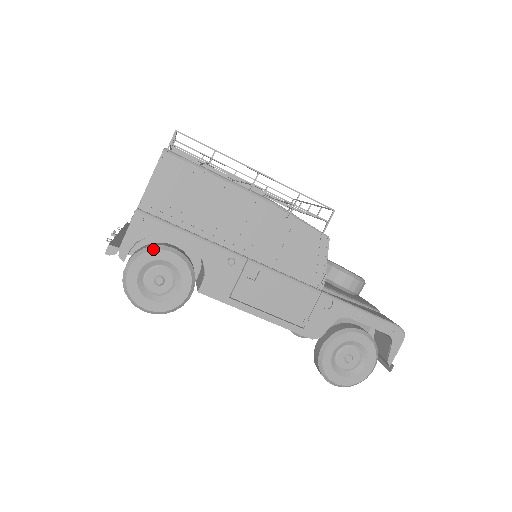
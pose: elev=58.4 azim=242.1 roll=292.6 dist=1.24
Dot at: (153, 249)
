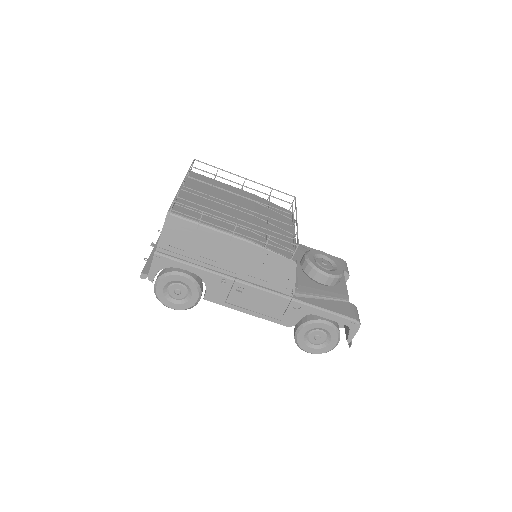
Dot at: (170, 275)
